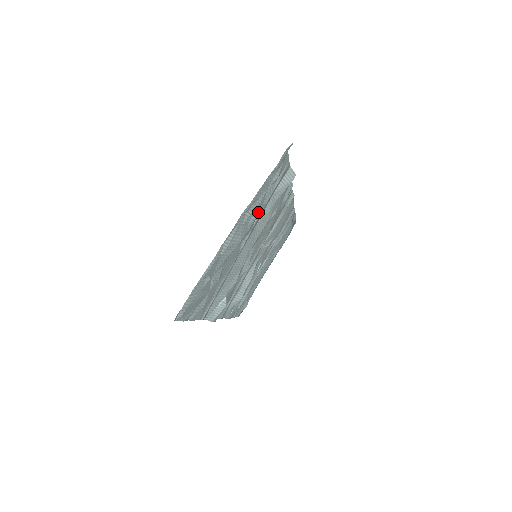
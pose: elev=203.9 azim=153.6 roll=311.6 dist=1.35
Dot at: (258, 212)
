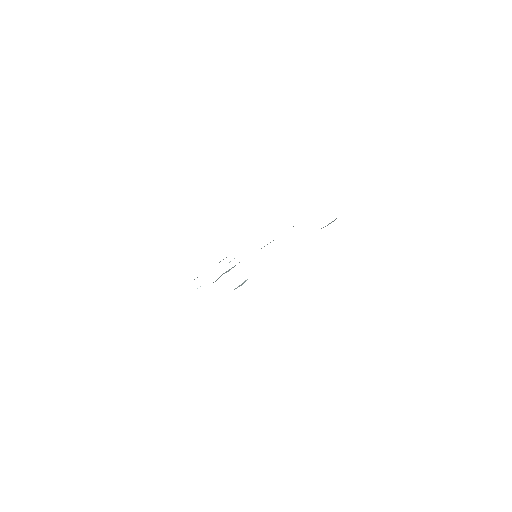
Dot at: occluded
